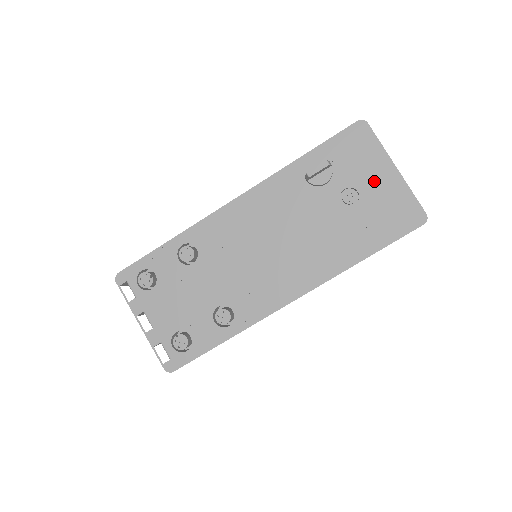
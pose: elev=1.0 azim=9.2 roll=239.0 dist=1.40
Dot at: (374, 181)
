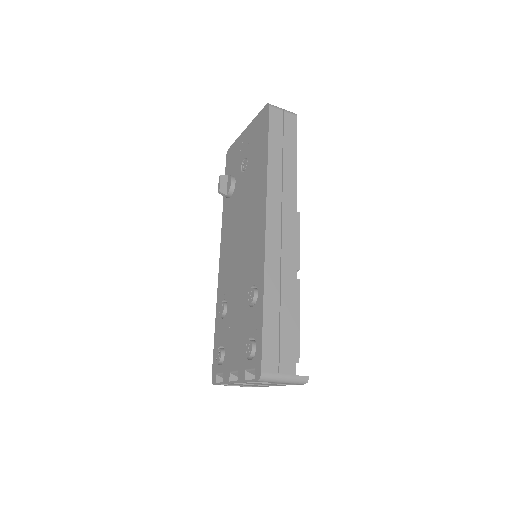
Dot at: (245, 145)
